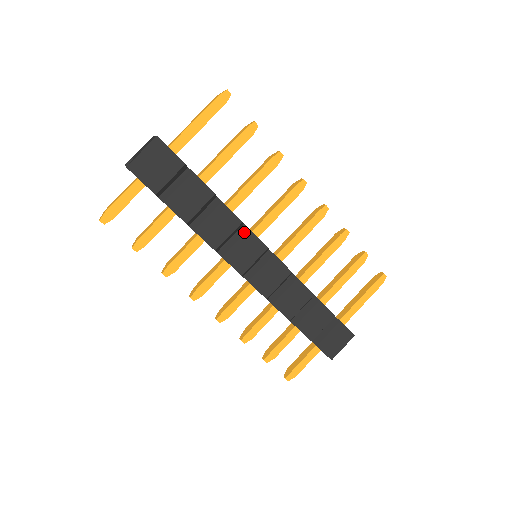
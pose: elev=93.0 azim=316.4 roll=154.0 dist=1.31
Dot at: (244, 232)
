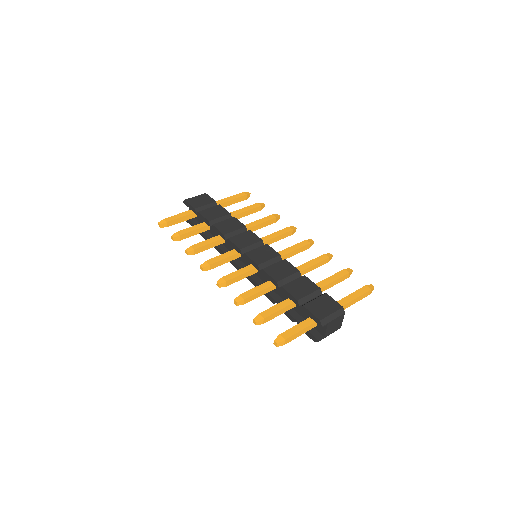
Dot at: (246, 231)
